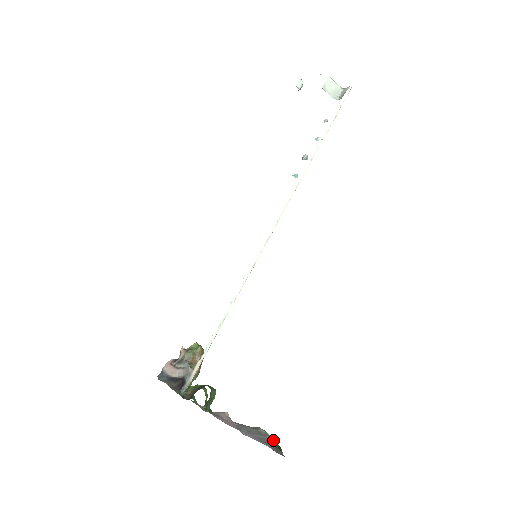
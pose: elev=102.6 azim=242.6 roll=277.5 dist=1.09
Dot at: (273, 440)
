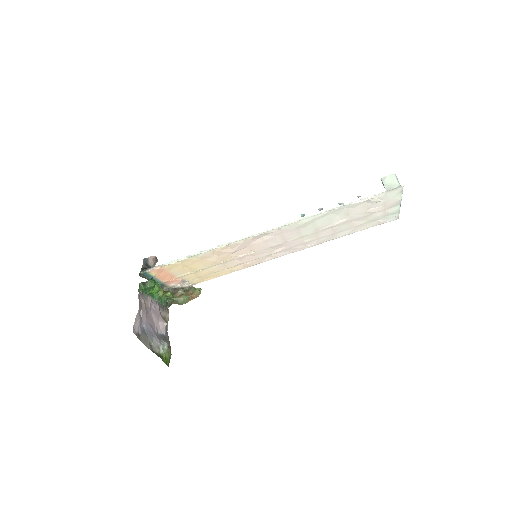
Dot at: (165, 355)
